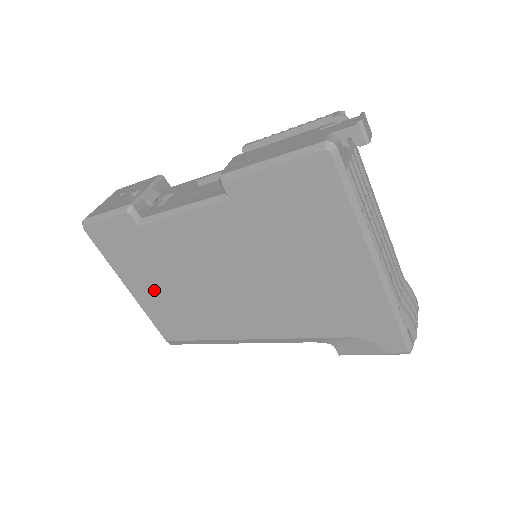
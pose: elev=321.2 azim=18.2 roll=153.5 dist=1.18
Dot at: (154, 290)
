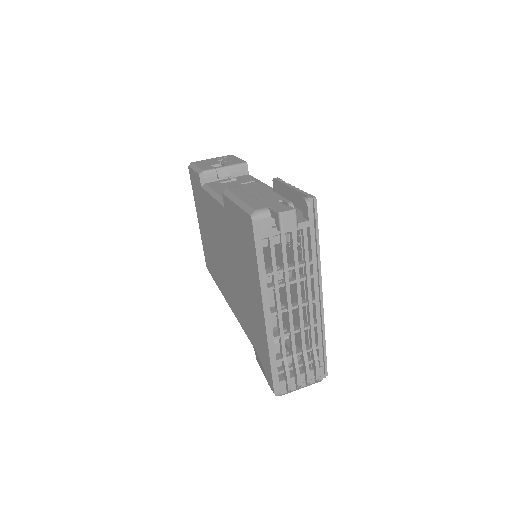
Dot at: (204, 232)
